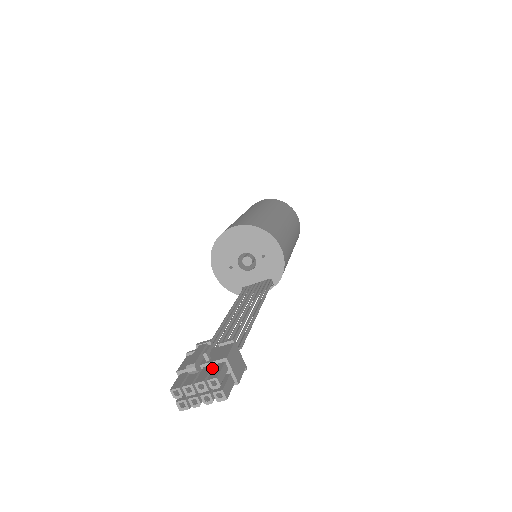
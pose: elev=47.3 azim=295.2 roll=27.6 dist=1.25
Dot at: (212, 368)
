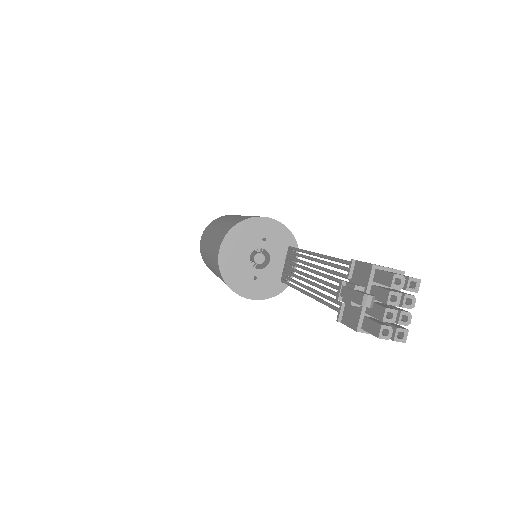
Dot at: (375, 286)
